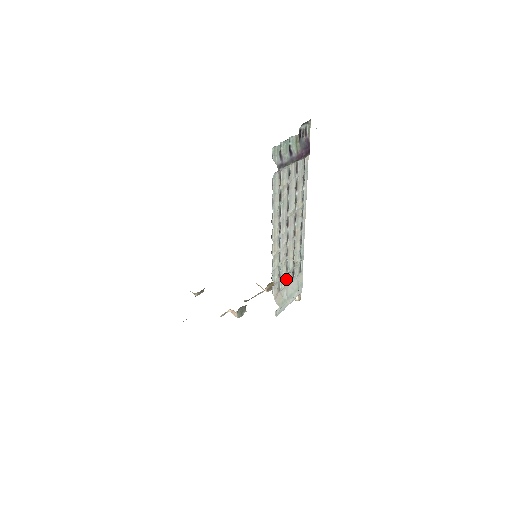
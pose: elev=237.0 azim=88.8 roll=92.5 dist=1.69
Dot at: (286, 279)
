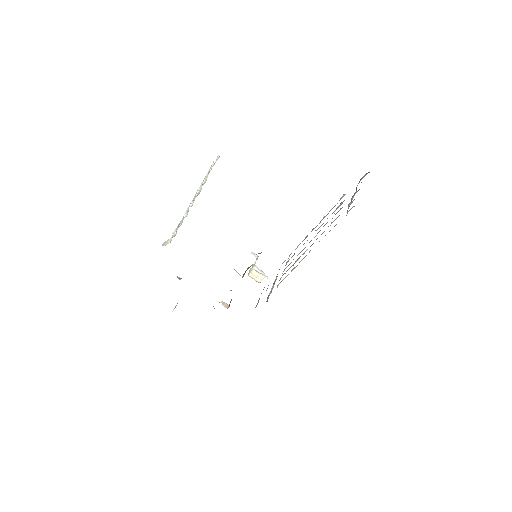
Dot at: occluded
